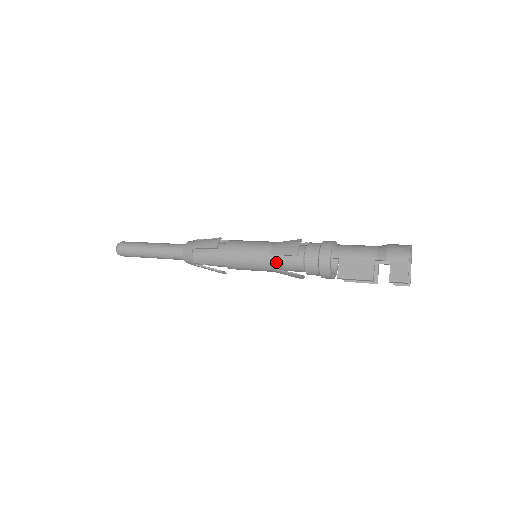
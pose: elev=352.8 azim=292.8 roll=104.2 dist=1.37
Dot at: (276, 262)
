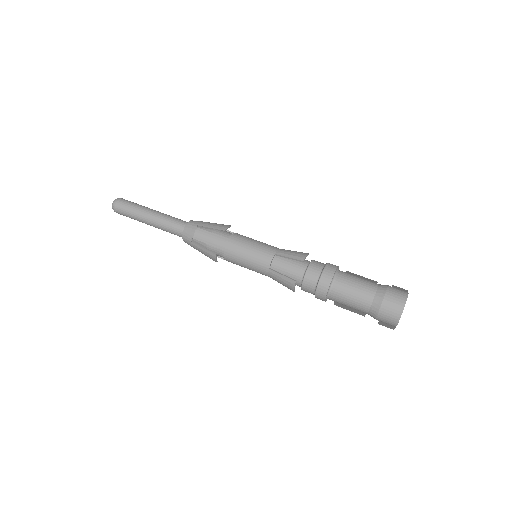
Dot at: occluded
